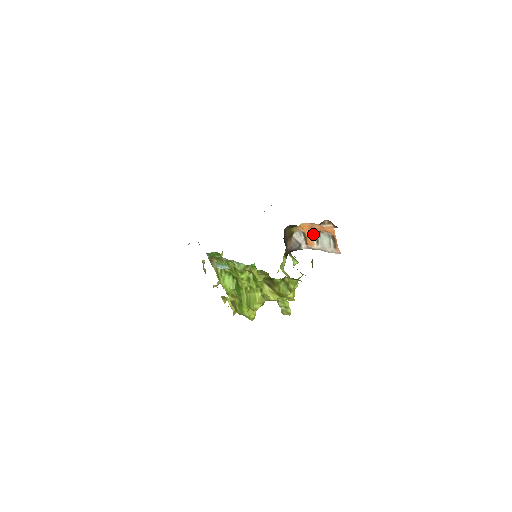
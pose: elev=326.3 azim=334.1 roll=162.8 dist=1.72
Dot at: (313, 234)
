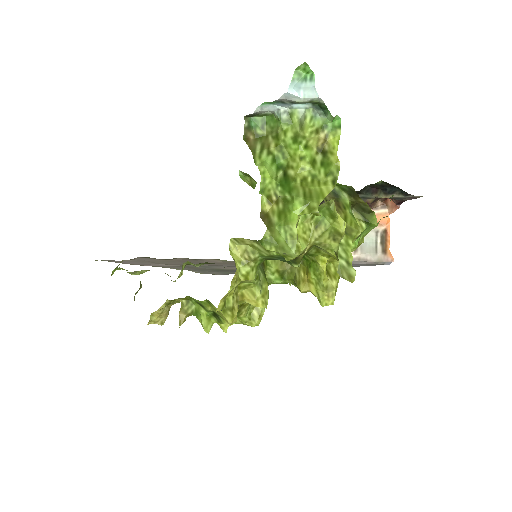
Dot at: occluded
